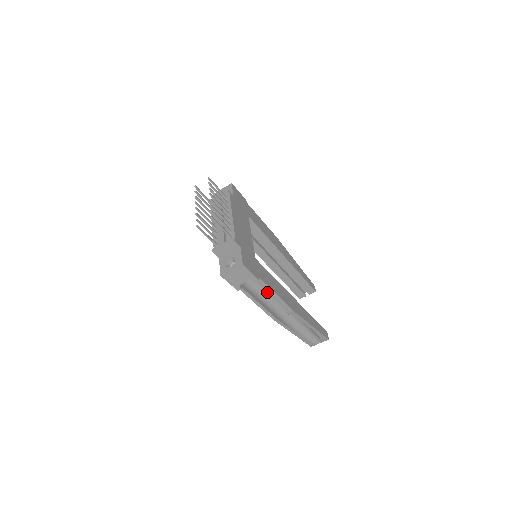
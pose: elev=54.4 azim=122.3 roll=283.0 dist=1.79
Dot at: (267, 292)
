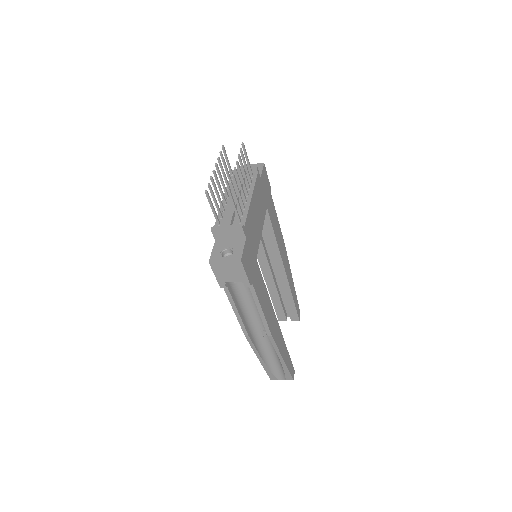
Dot at: (252, 302)
